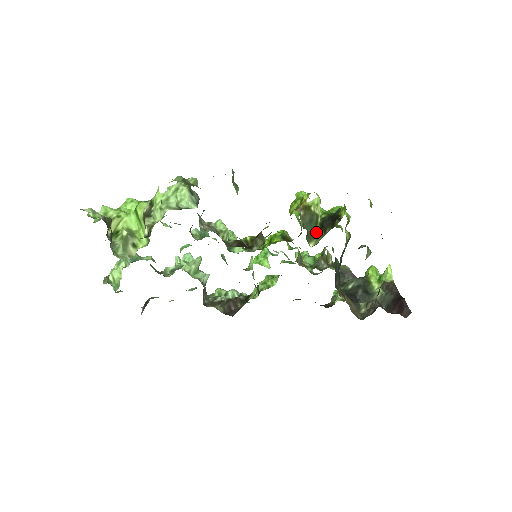
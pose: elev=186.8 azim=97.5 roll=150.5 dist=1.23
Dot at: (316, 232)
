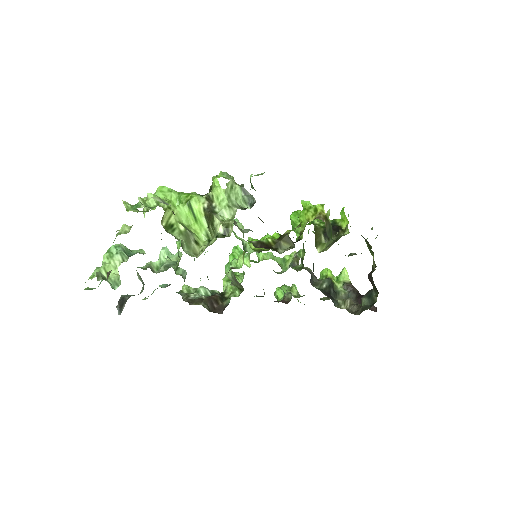
Dot at: (333, 240)
